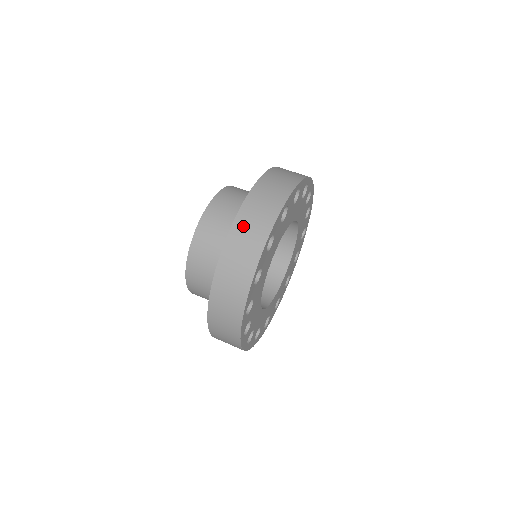
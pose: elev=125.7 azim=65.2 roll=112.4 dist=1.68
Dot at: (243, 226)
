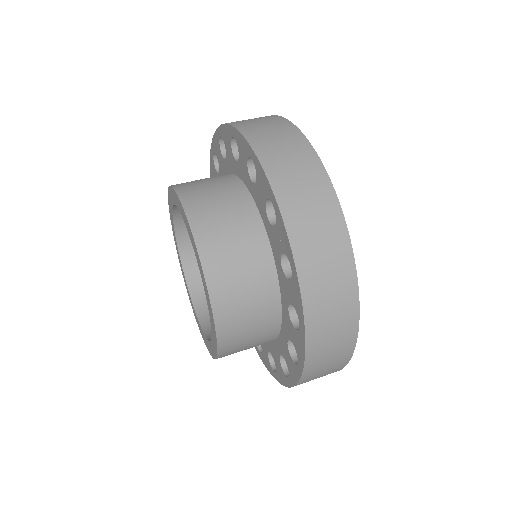
Dot at: (312, 260)
